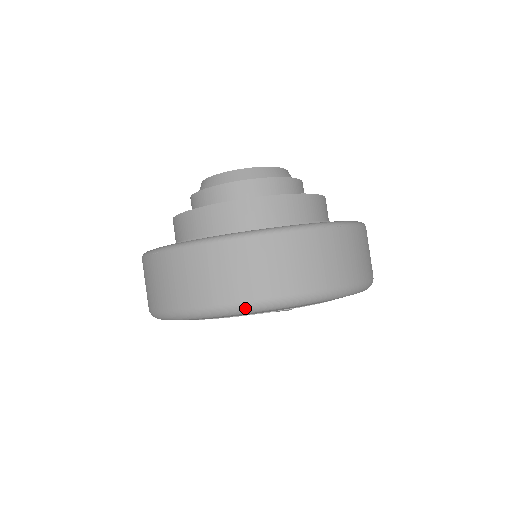
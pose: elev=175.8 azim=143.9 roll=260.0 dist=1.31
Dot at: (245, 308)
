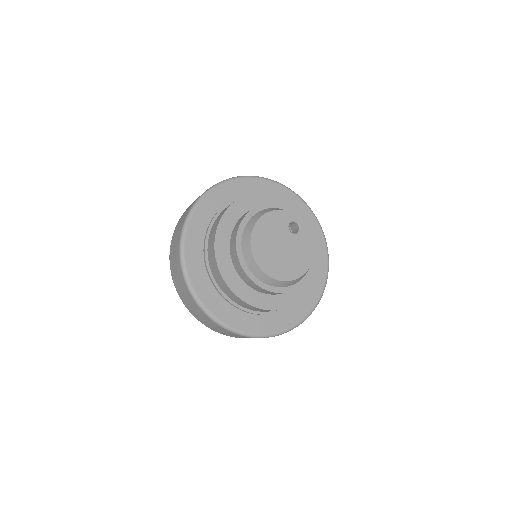
Dot at: occluded
